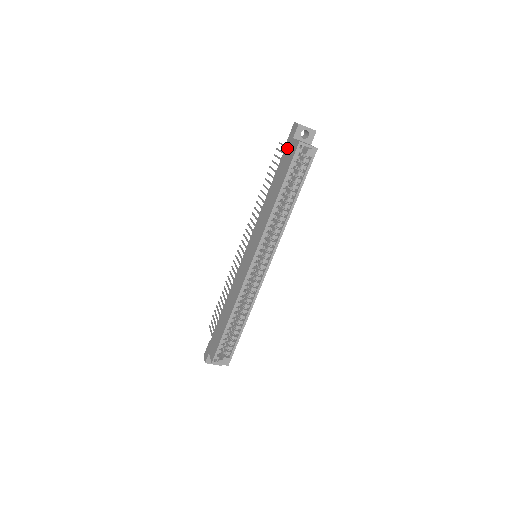
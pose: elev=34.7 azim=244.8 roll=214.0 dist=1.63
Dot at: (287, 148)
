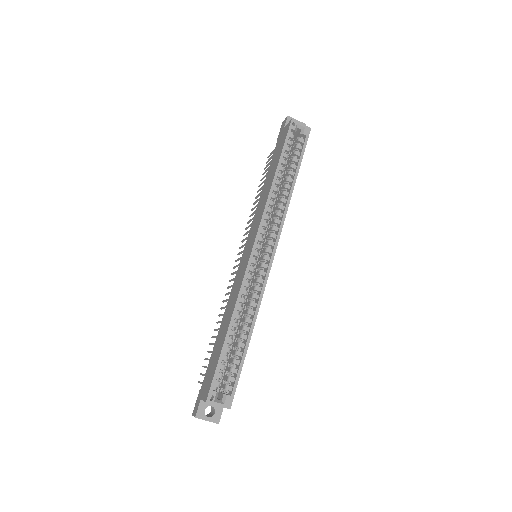
Dot at: (279, 140)
